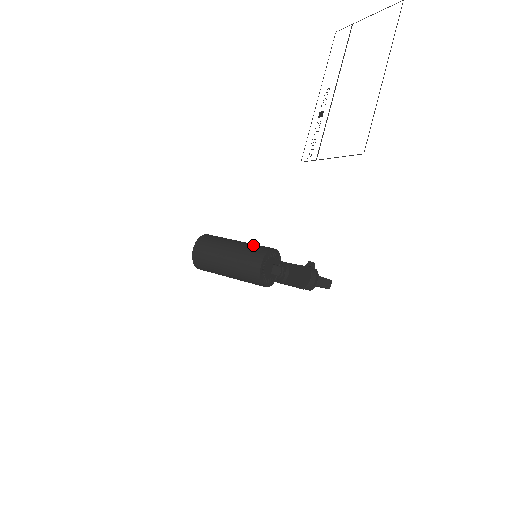
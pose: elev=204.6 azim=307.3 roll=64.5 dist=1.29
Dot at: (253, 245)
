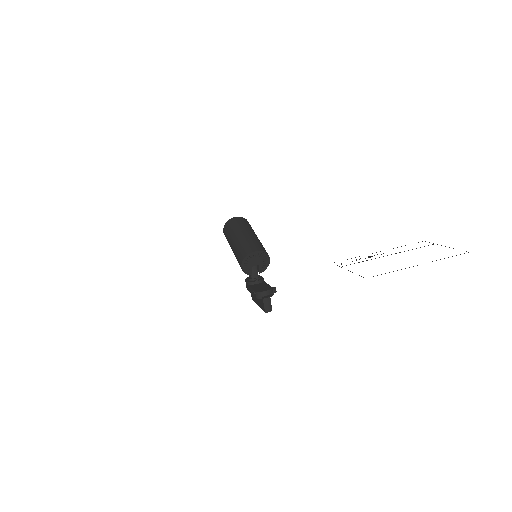
Dot at: occluded
